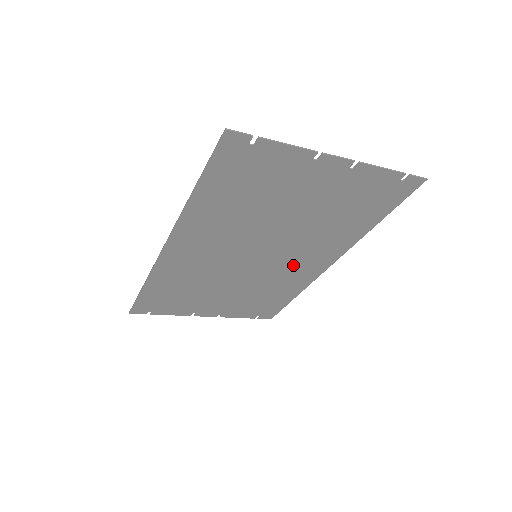
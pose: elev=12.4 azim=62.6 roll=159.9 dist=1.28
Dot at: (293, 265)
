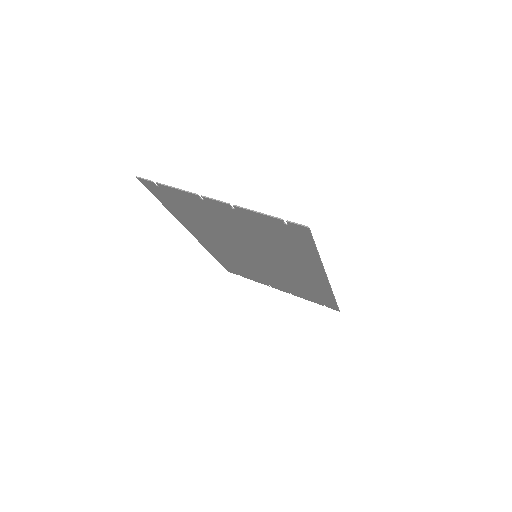
Dot at: (294, 271)
